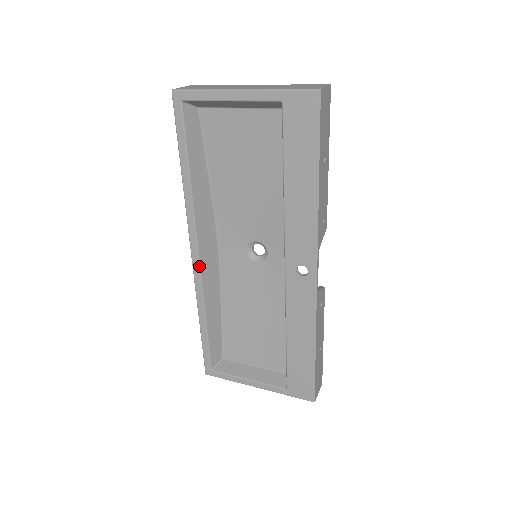
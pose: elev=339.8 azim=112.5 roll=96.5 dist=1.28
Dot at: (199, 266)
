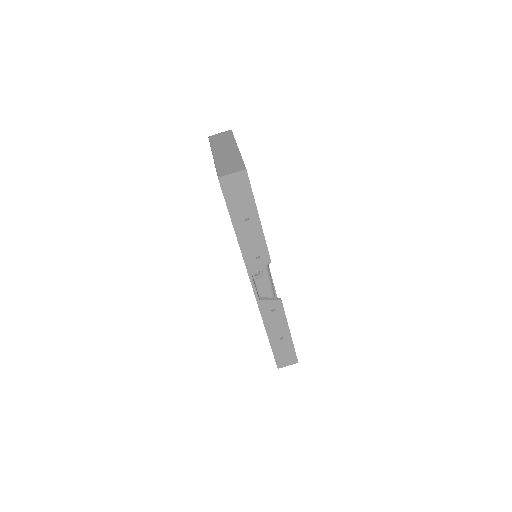
Dot at: occluded
